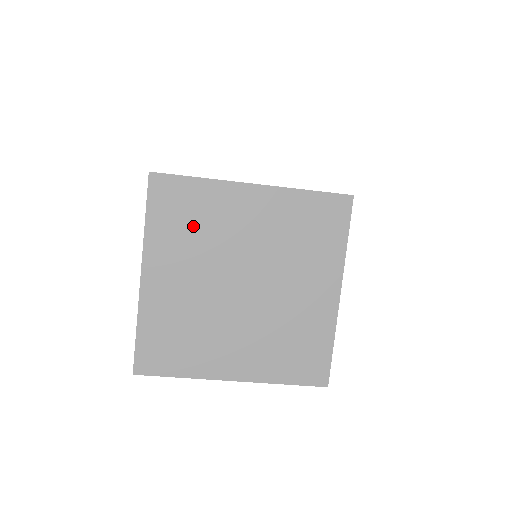
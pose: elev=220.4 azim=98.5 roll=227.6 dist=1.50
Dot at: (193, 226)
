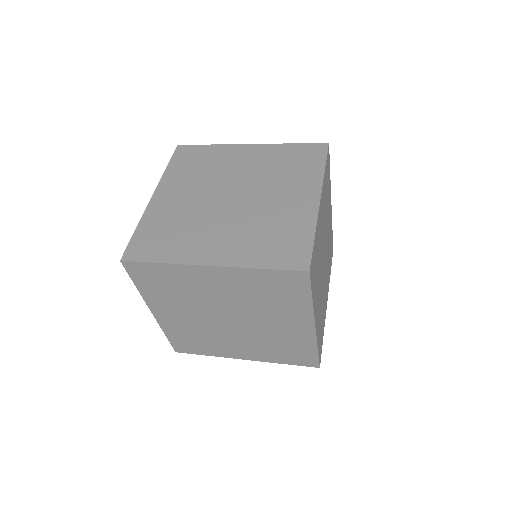
Dot at: (173, 290)
